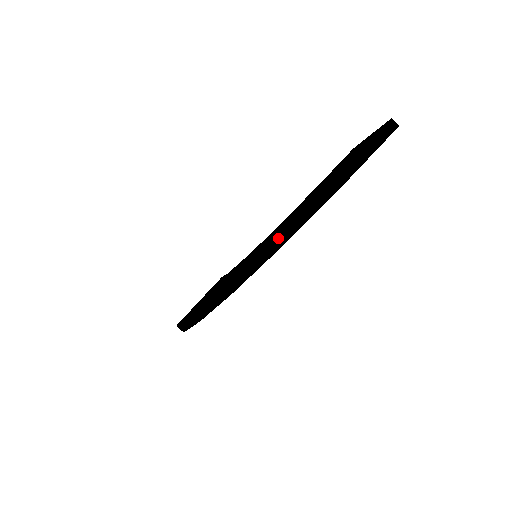
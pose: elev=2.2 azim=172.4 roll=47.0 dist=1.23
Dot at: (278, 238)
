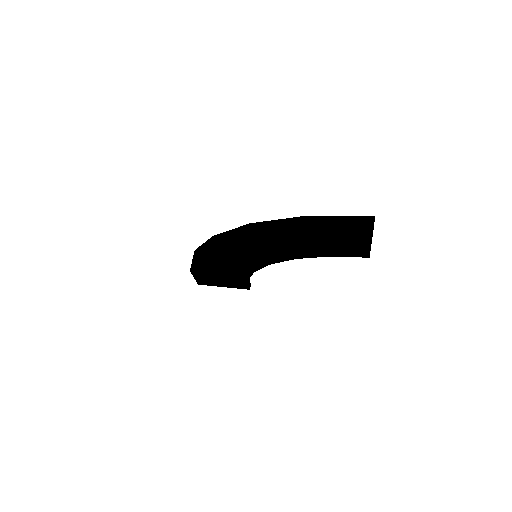
Dot at: (253, 224)
